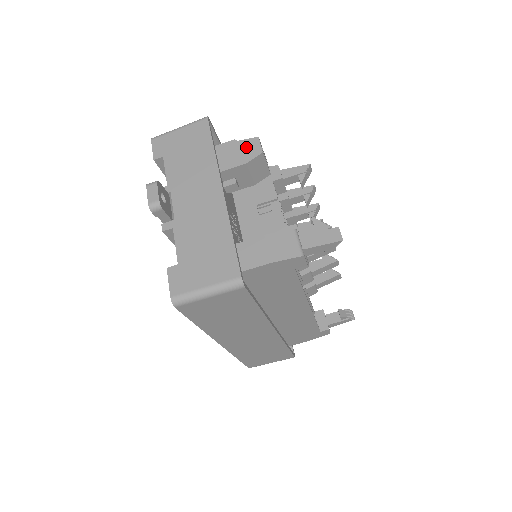
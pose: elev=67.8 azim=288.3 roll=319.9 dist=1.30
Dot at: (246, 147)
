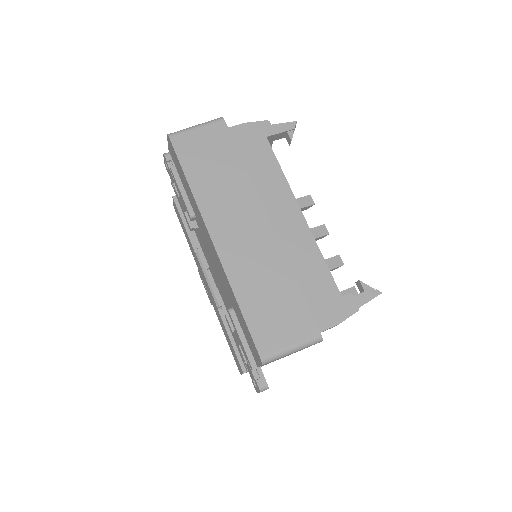
Dot at: occluded
